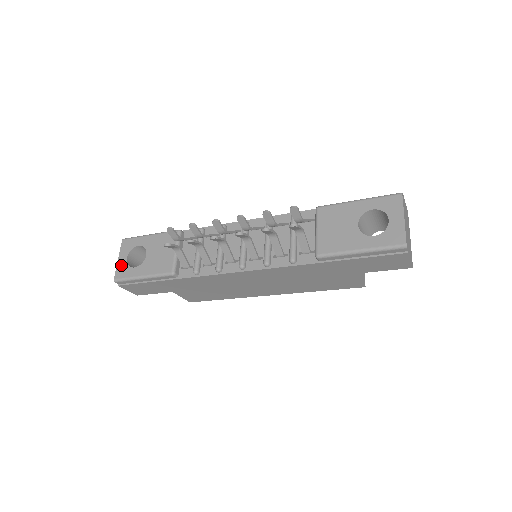
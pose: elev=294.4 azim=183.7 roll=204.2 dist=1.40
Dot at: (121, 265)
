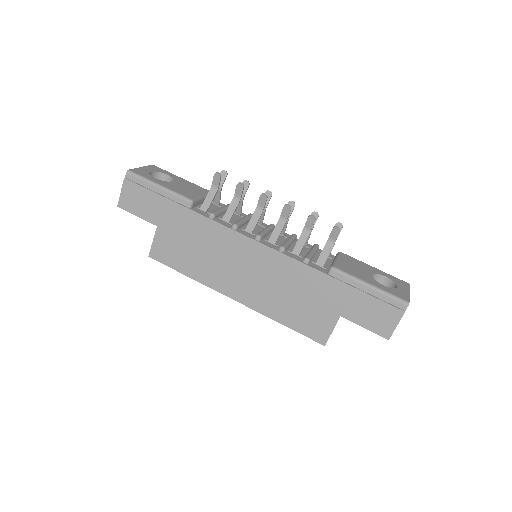
Dot at: (142, 170)
